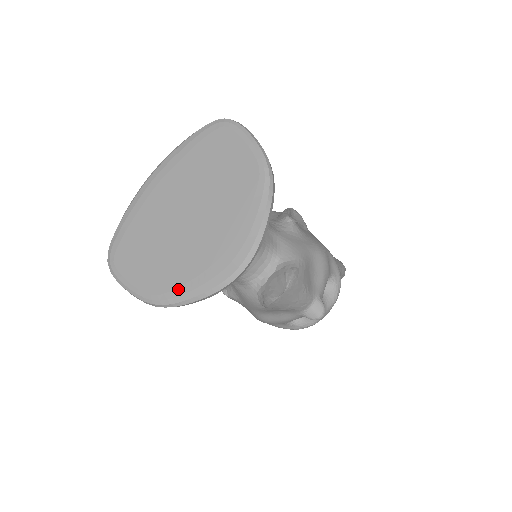
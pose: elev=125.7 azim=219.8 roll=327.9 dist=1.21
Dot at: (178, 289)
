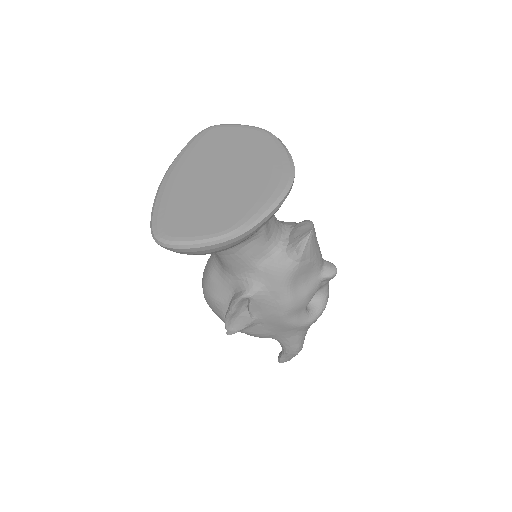
Dot at: (249, 213)
